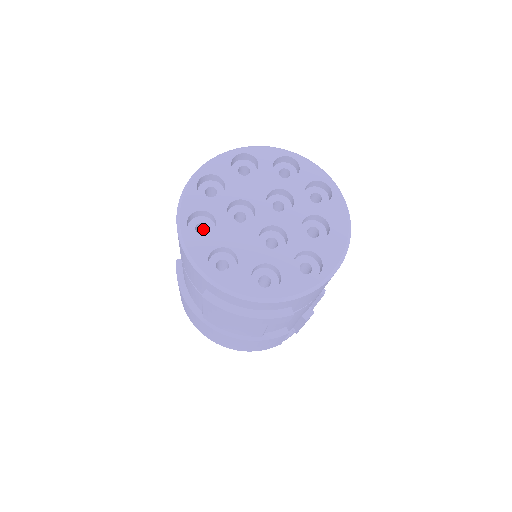
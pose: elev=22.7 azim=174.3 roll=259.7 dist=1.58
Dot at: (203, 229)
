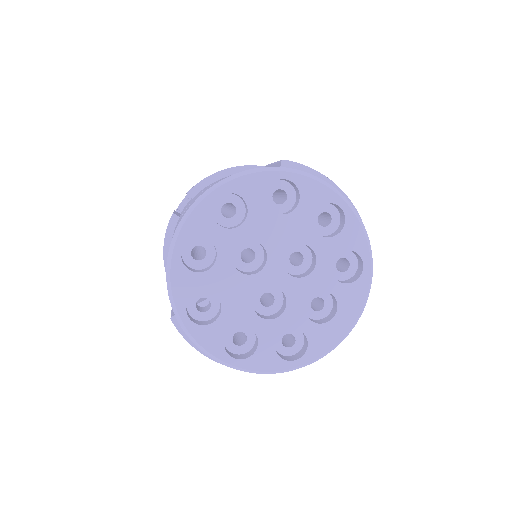
Dot at: occluded
